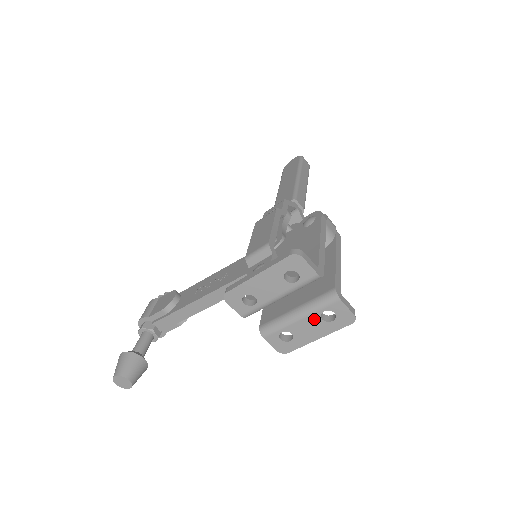
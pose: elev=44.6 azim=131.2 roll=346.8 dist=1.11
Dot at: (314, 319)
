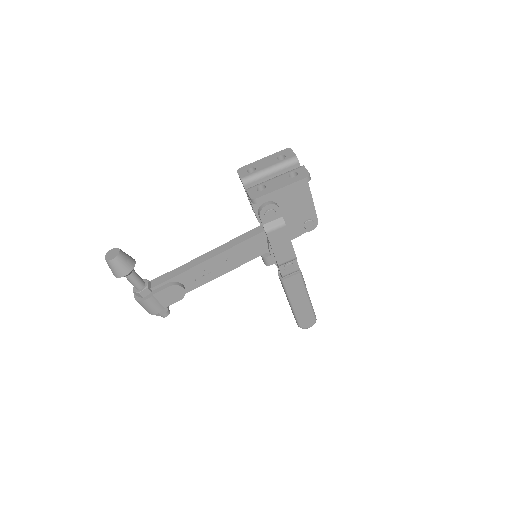
Dot at: (284, 177)
